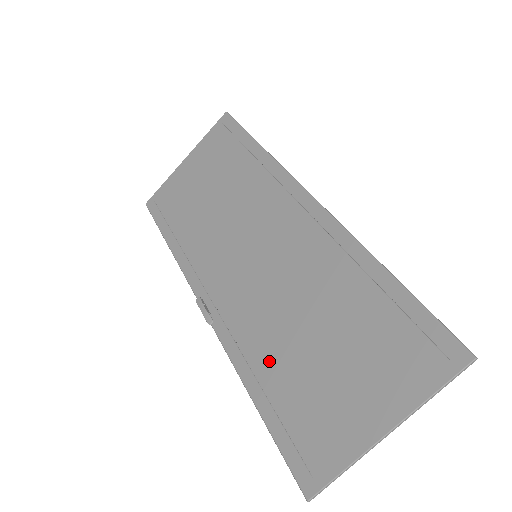
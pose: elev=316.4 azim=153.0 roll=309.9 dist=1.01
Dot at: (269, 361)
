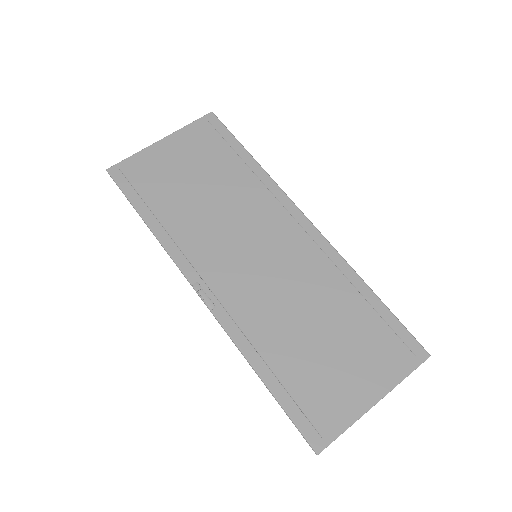
Dot at: (276, 347)
